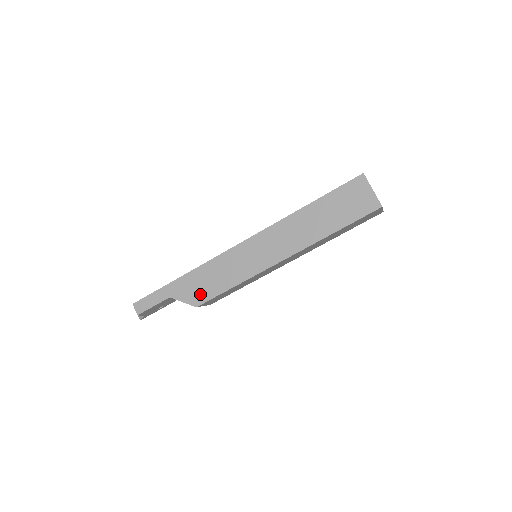
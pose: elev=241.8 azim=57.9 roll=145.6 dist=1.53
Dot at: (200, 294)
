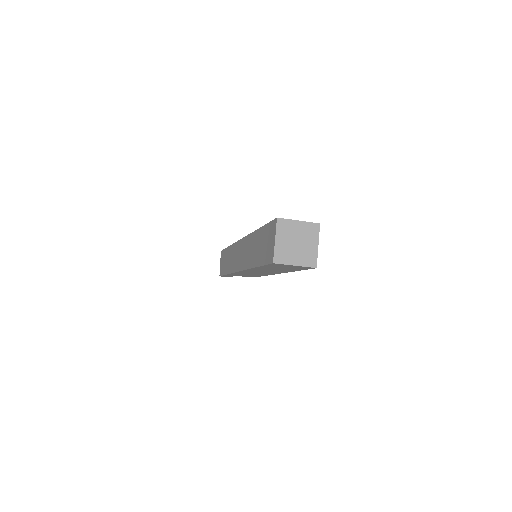
Dot at: (250, 276)
